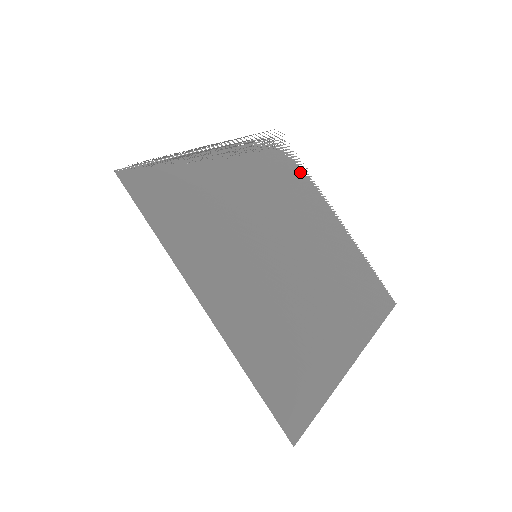
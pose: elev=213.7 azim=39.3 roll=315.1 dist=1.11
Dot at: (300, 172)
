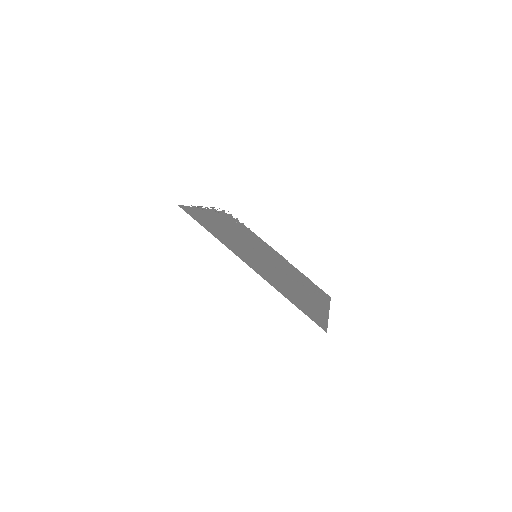
Dot at: (248, 229)
